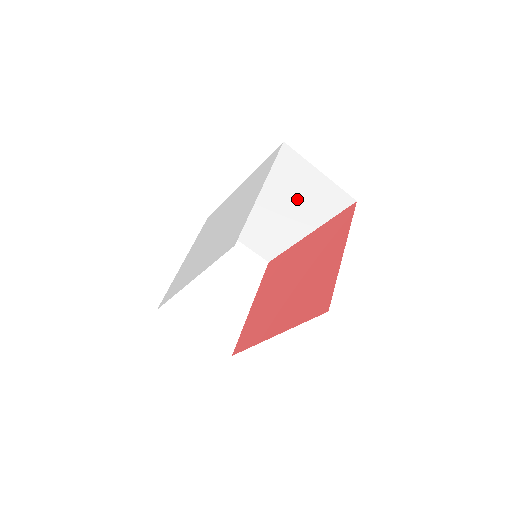
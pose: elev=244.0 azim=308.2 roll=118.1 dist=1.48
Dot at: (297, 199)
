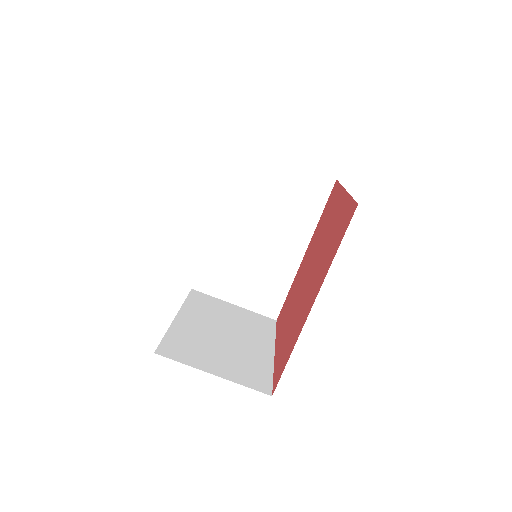
Dot at: (278, 208)
